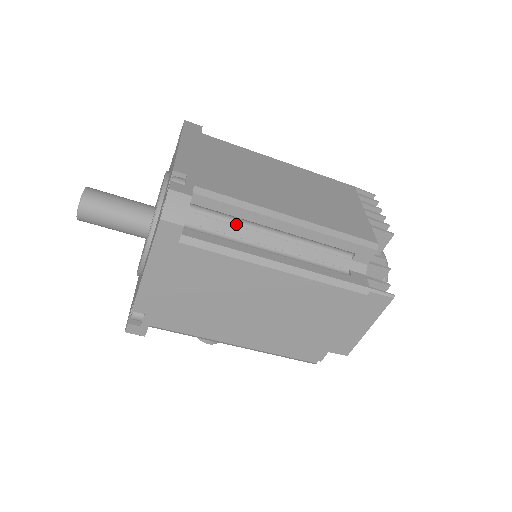
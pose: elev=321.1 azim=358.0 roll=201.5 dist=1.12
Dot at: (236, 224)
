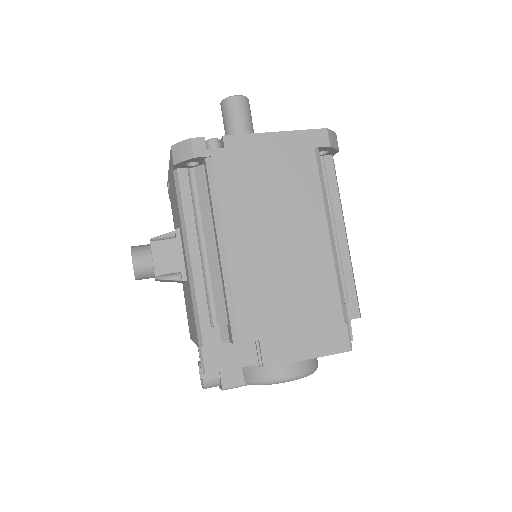
Dot at: occluded
